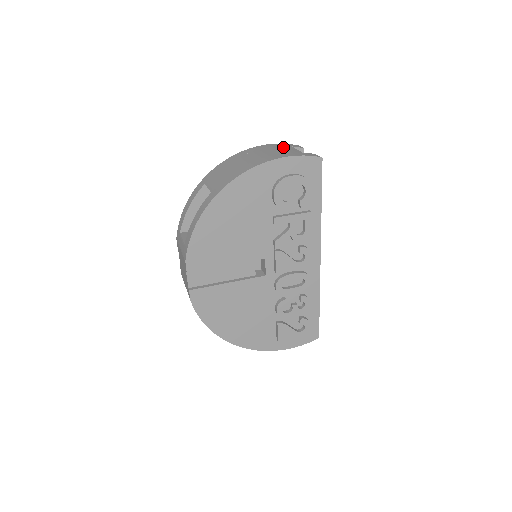
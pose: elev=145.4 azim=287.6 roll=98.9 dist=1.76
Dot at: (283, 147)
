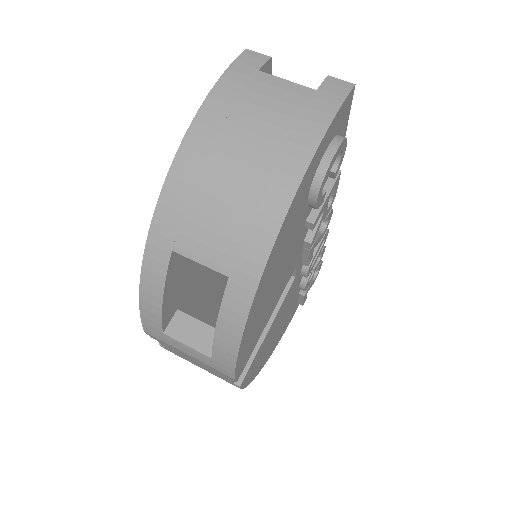
Dot at: (259, 88)
